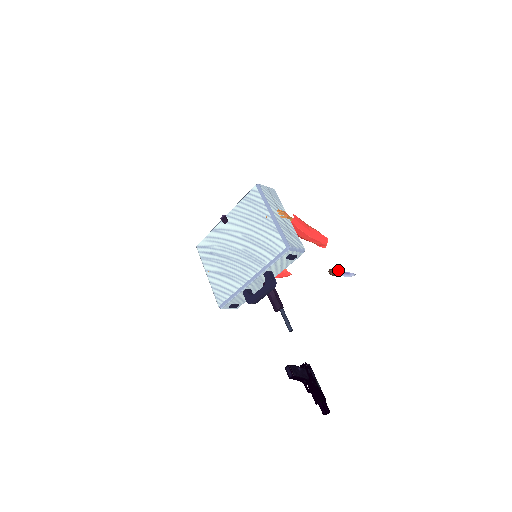
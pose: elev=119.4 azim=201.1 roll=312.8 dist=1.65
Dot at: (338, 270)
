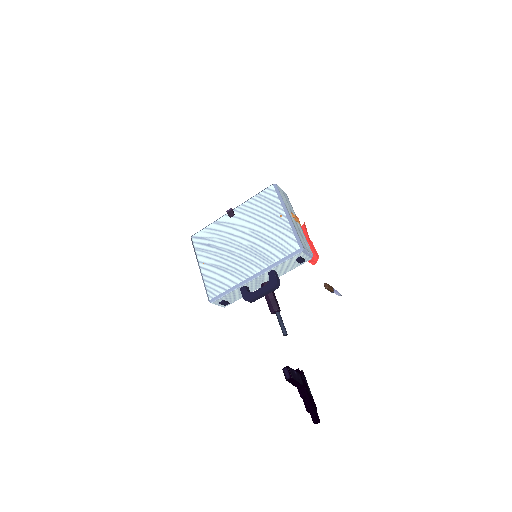
Dot at: (331, 286)
